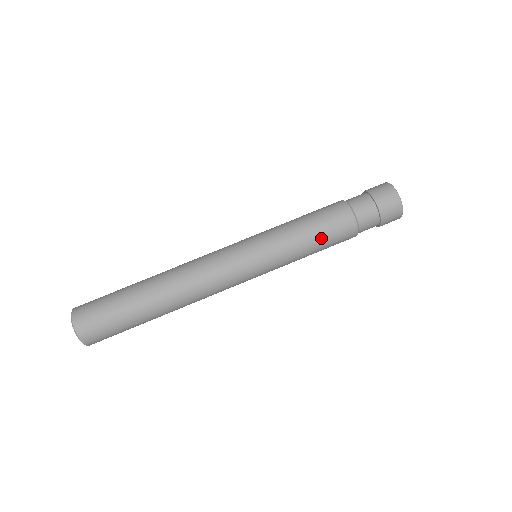
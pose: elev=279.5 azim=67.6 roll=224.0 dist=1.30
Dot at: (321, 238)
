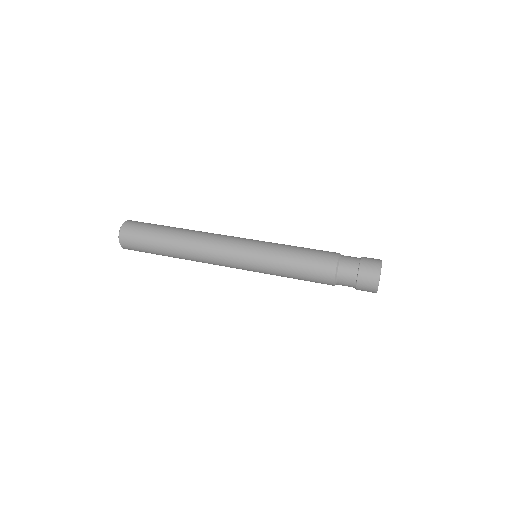
Dot at: (303, 269)
